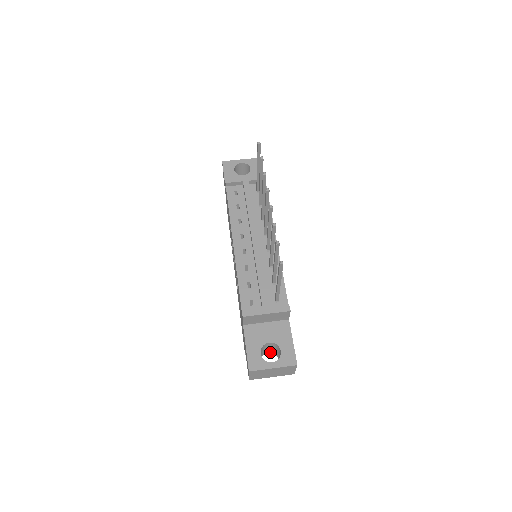
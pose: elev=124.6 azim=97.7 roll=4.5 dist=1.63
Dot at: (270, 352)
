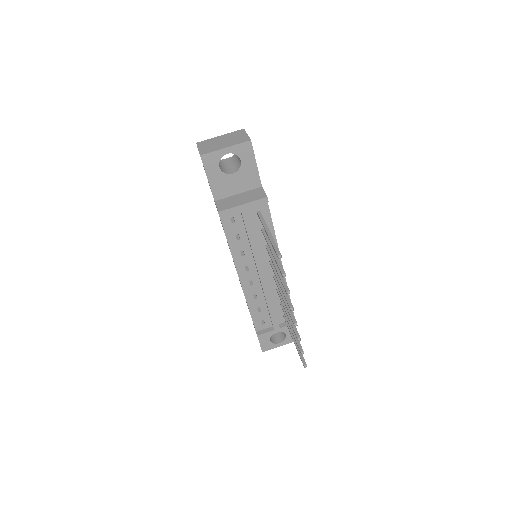
Dot at: occluded
